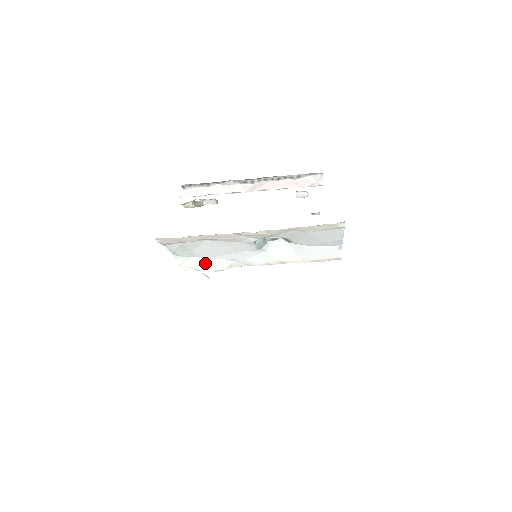
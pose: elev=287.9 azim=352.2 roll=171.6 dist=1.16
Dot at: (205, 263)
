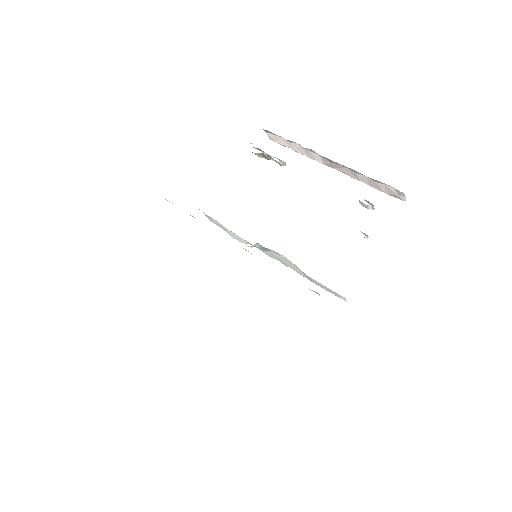
Dot at: (225, 229)
